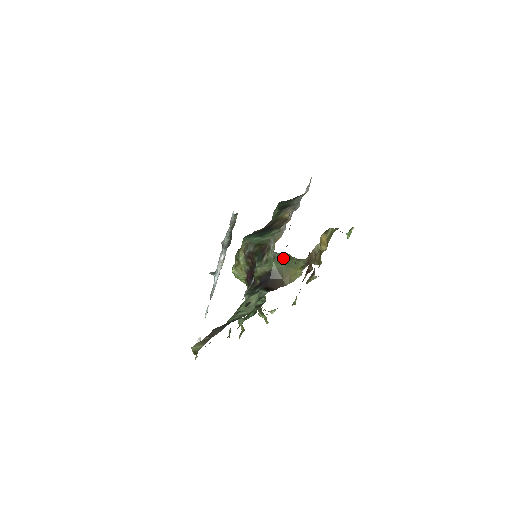
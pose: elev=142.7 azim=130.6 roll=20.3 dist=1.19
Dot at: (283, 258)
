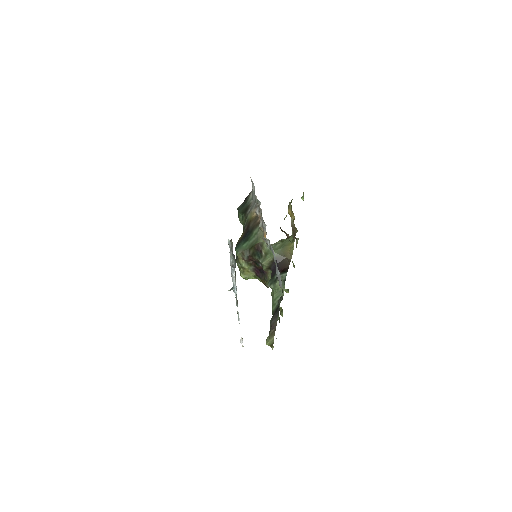
Dot at: (277, 244)
